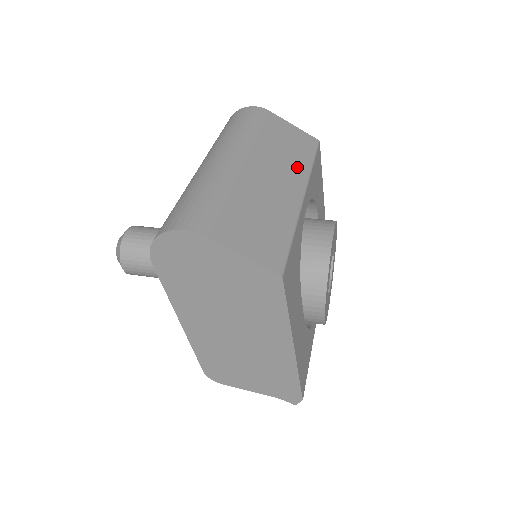
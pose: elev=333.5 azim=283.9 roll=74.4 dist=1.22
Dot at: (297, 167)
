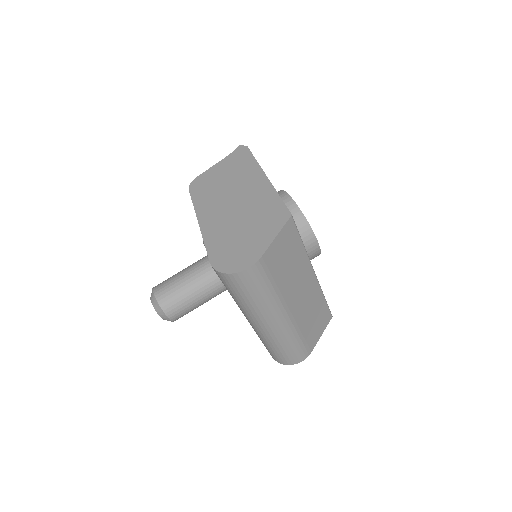
Dot at: (302, 264)
